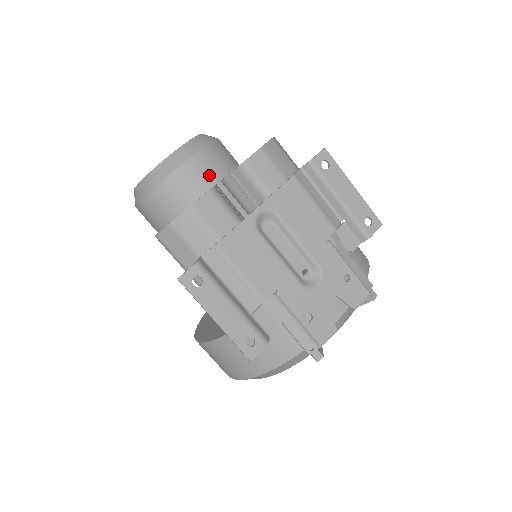
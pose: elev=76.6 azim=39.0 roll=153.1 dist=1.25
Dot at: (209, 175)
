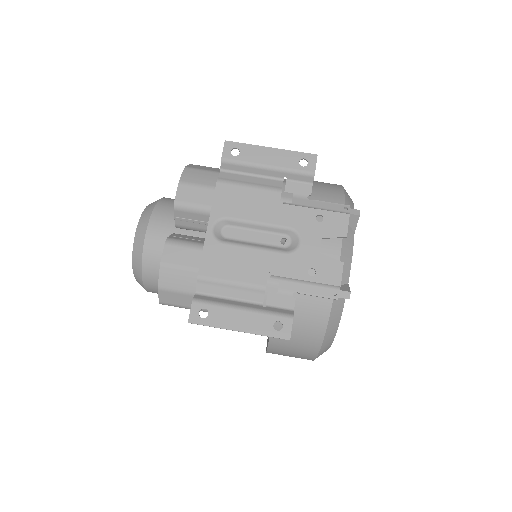
Dot at: (169, 230)
